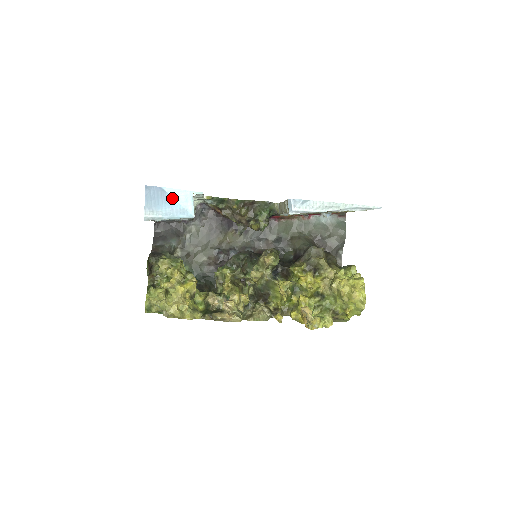
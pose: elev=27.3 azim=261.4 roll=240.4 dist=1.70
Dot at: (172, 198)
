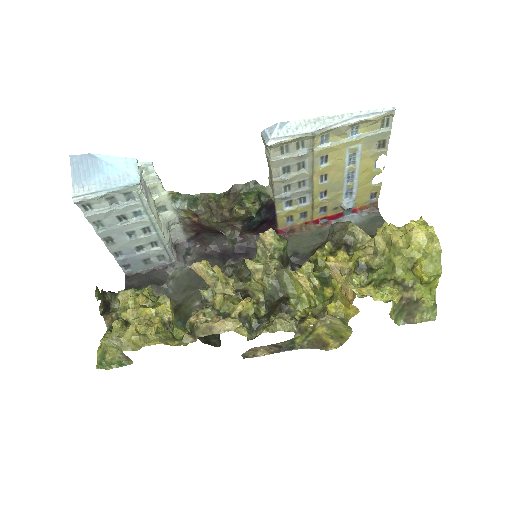
Dot at: (106, 164)
